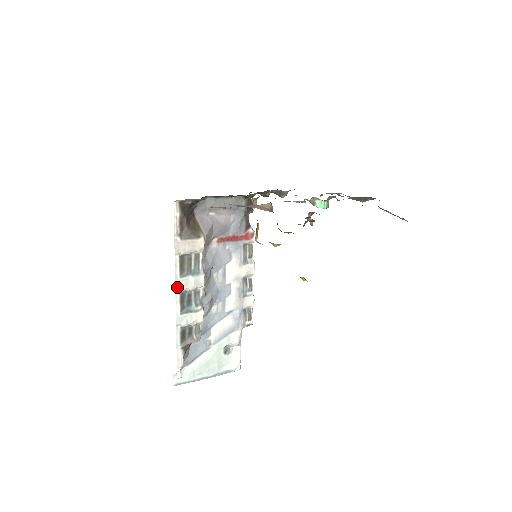
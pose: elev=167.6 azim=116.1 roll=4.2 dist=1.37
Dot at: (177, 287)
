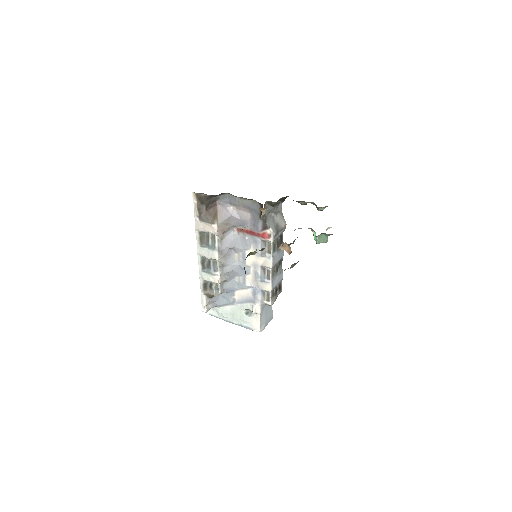
Dot at: (198, 252)
